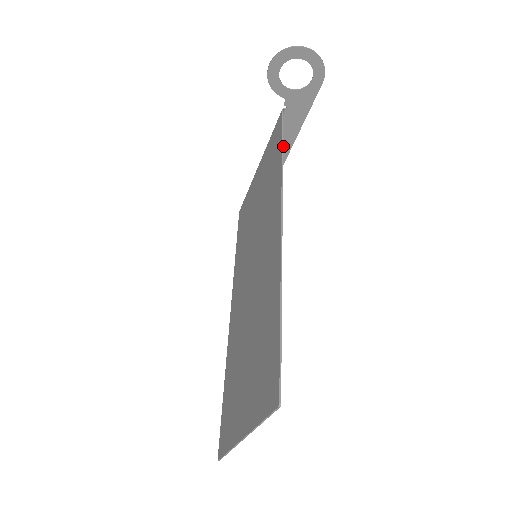
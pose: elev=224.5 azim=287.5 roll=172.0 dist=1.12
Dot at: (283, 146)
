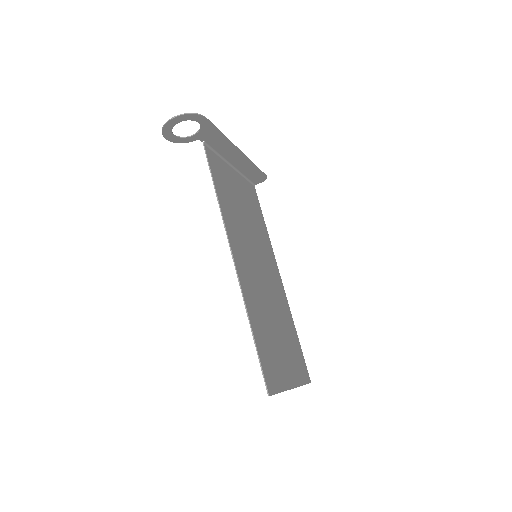
Dot at: (231, 152)
